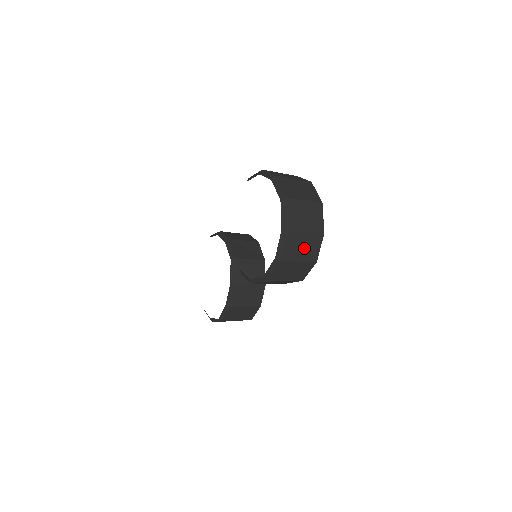
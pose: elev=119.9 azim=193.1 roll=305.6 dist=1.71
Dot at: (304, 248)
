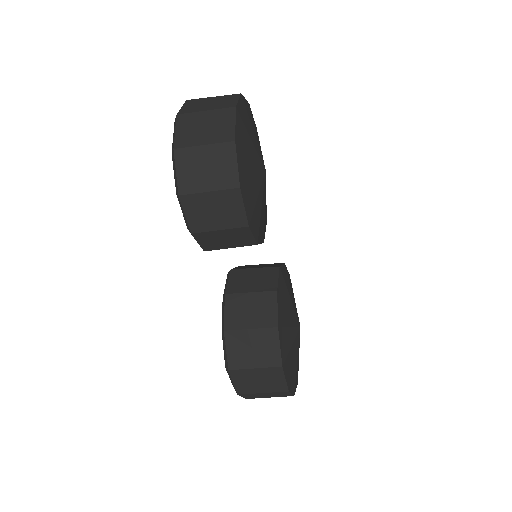
Dot at: (208, 129)
